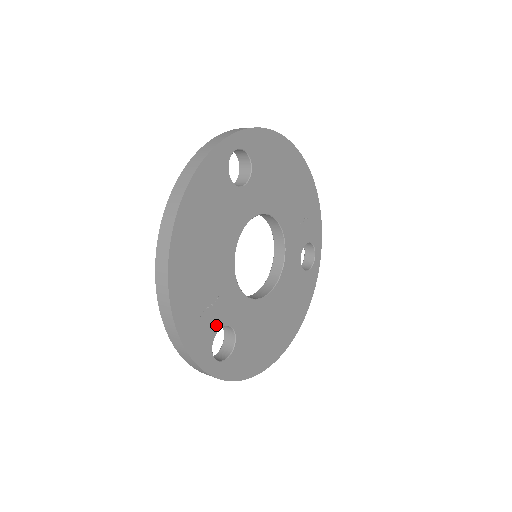
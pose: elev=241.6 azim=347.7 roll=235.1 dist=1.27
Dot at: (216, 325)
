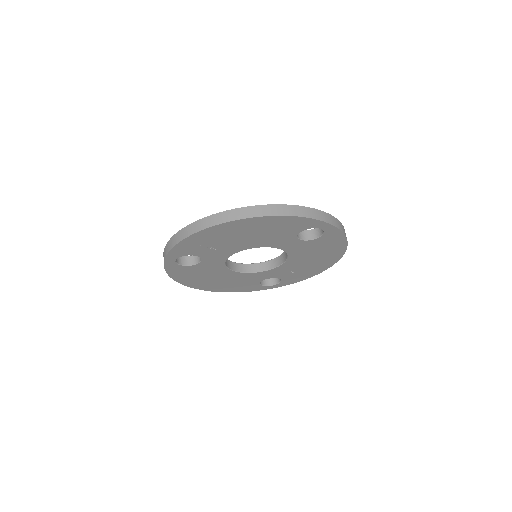
Dot at: (199, 254)
